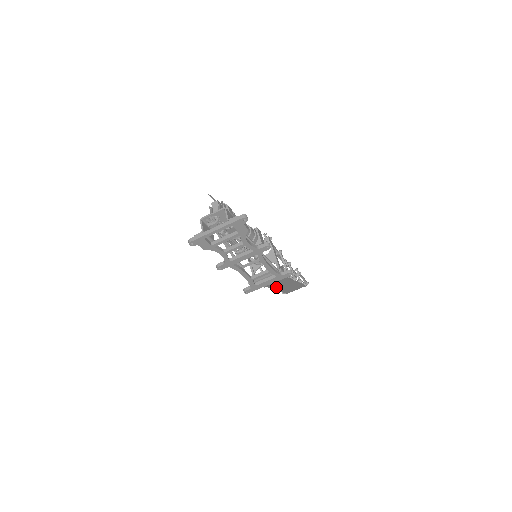
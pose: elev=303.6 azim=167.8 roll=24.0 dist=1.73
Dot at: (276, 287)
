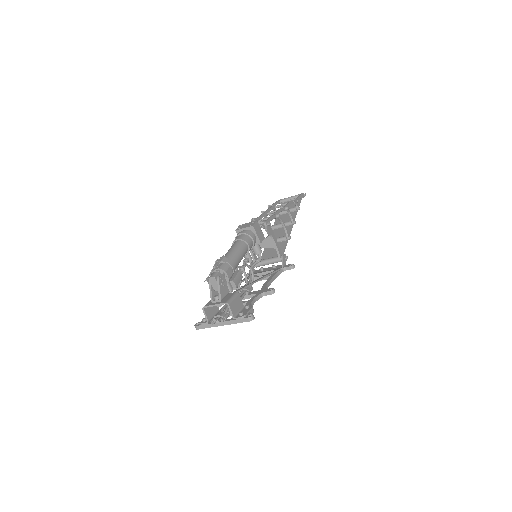
Dot at: (274, 233)
